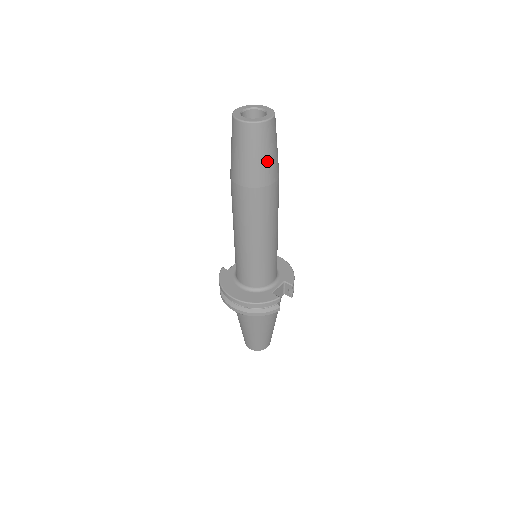
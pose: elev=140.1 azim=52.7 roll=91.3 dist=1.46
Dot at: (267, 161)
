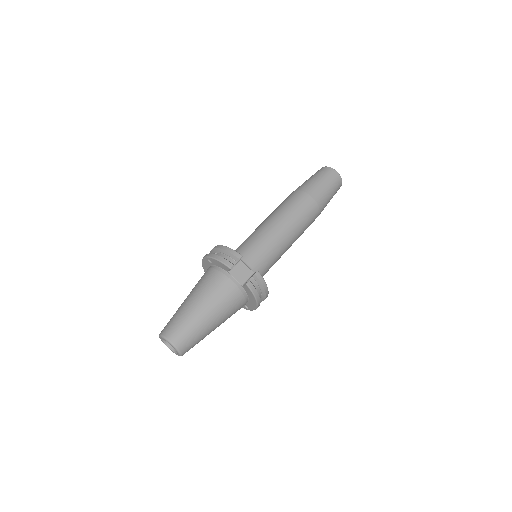
Dot at: (318, 184)
